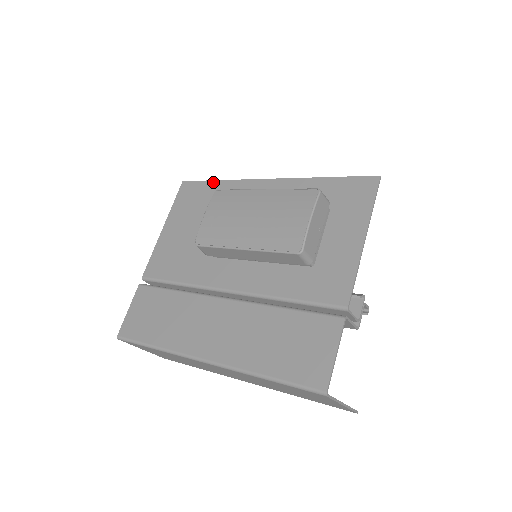
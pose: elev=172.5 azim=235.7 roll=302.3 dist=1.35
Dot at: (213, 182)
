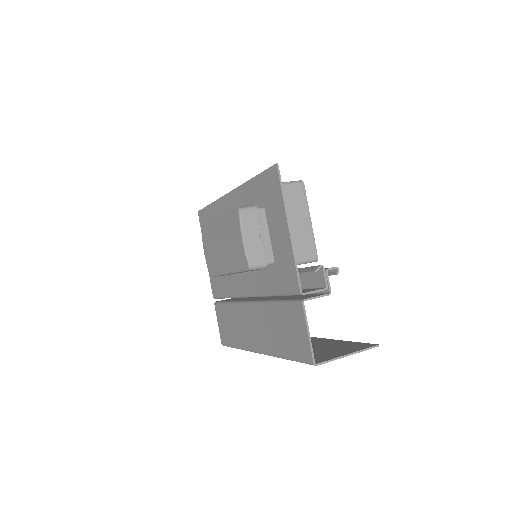
Dot at: (209, 207)
